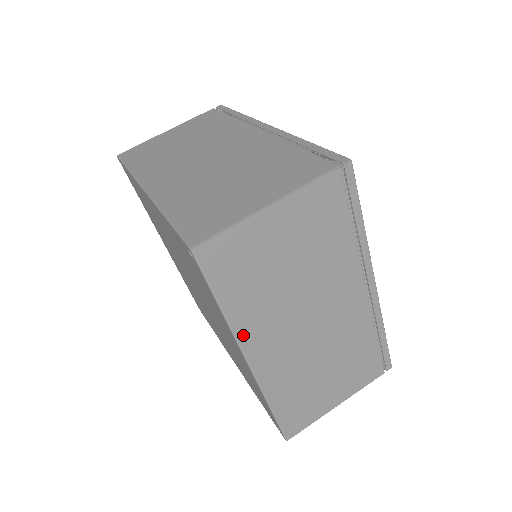
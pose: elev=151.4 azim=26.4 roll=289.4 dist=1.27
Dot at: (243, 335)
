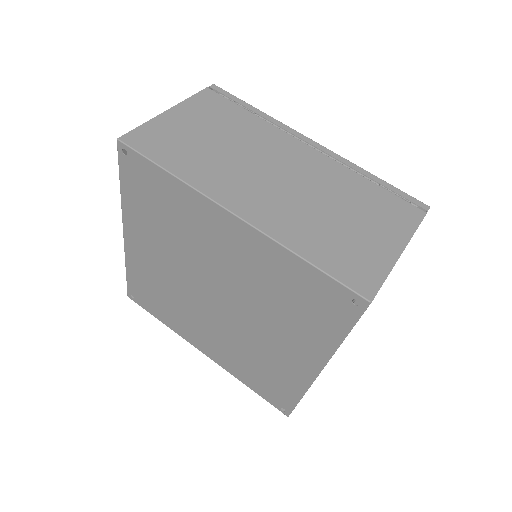
Dot at: occluded
